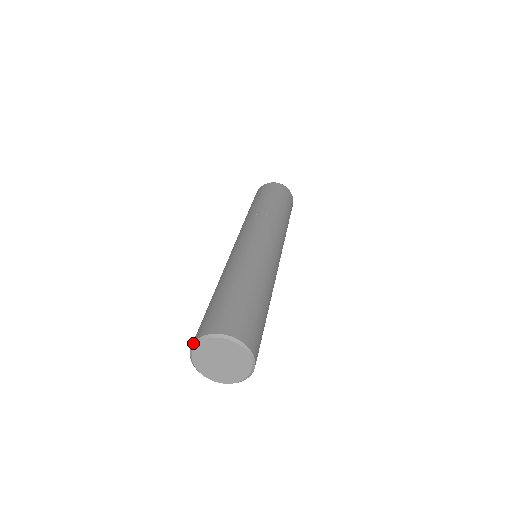
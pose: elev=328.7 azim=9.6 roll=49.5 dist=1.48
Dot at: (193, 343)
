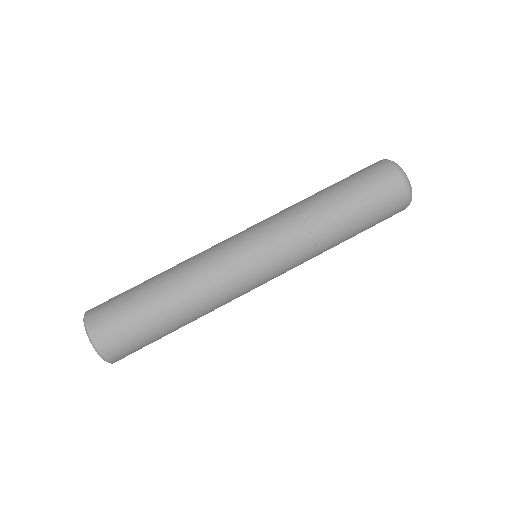
Dot at: occluded
